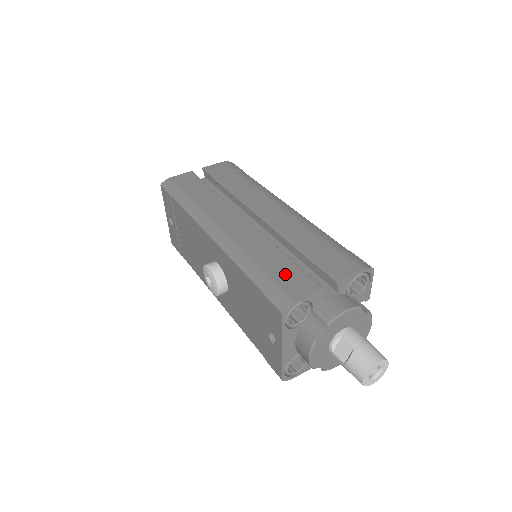
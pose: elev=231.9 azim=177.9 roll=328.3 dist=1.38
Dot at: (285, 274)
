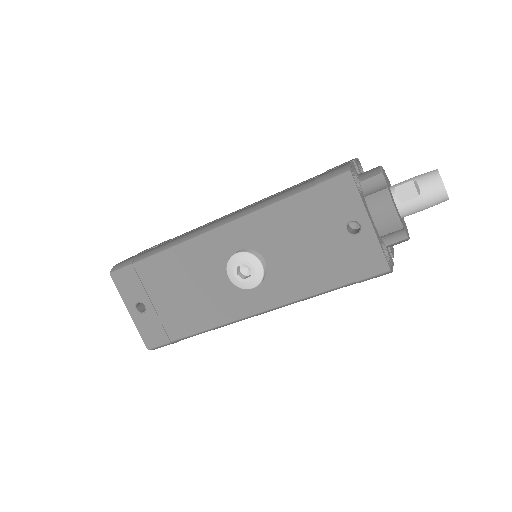
Dot at: (314, 178)
